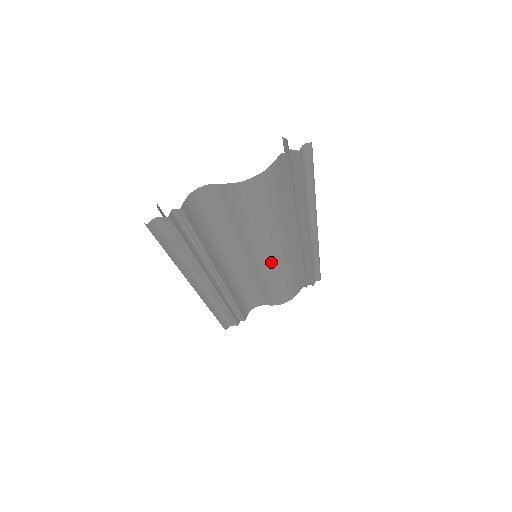
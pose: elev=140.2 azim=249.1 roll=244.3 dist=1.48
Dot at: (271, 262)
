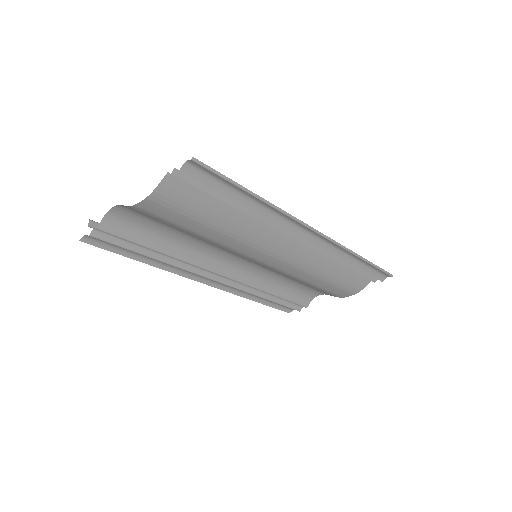
Dot at: (273, 264)
